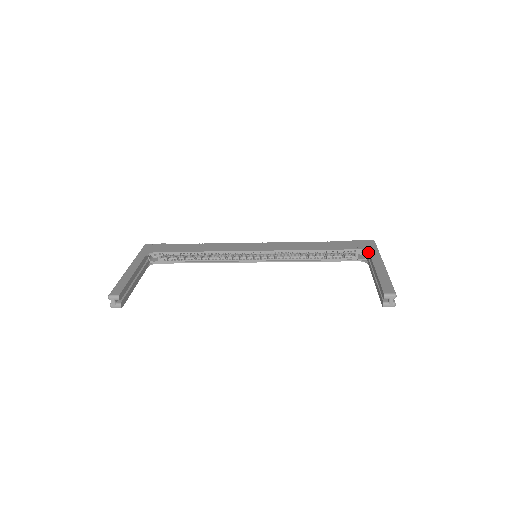
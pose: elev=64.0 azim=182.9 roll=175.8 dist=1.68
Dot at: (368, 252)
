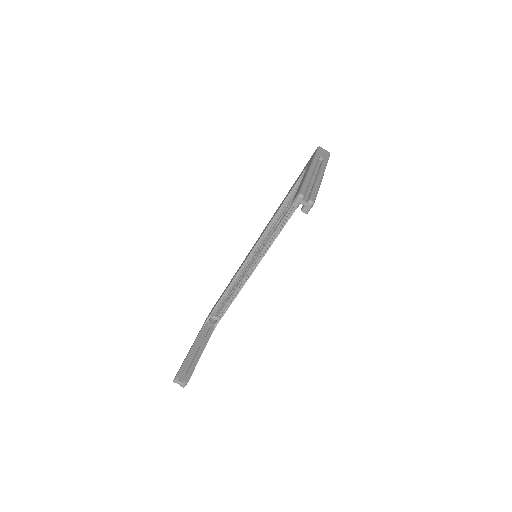
Dot at: occluded
